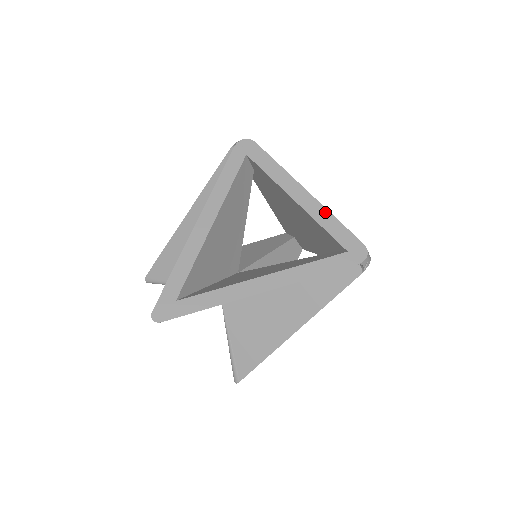
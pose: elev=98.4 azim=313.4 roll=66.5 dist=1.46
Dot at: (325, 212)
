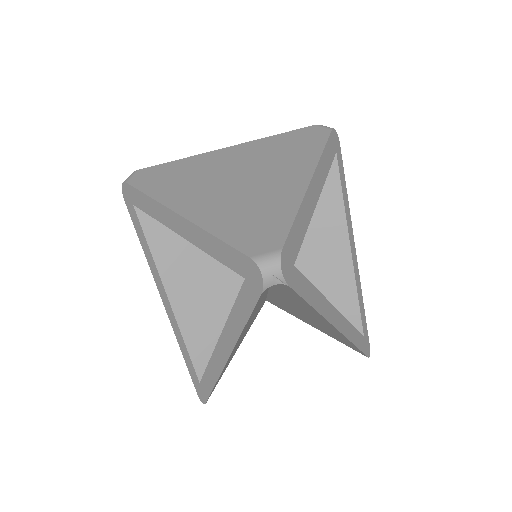
Dot at: (201, 233)
